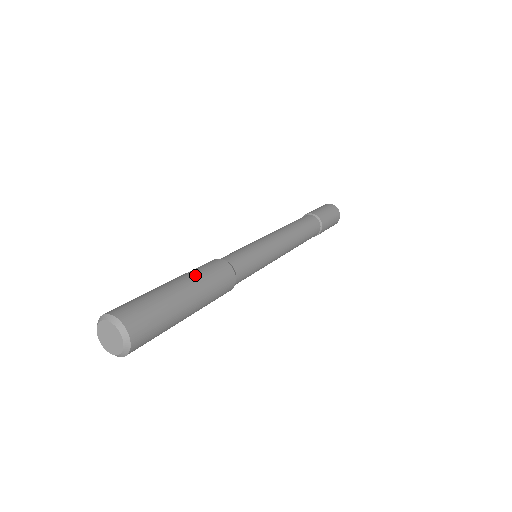
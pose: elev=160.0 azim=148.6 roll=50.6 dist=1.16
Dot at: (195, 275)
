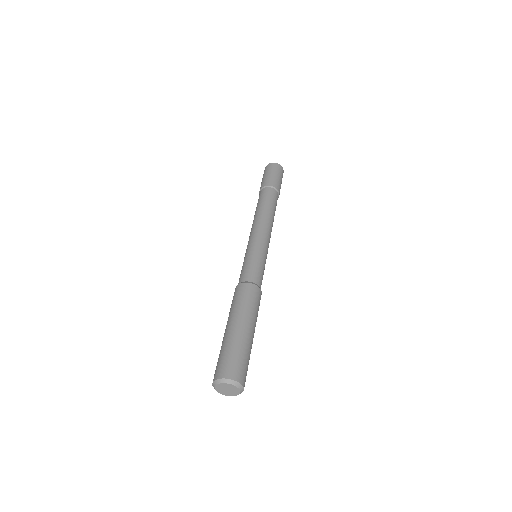
Dot at: (235, 311)
